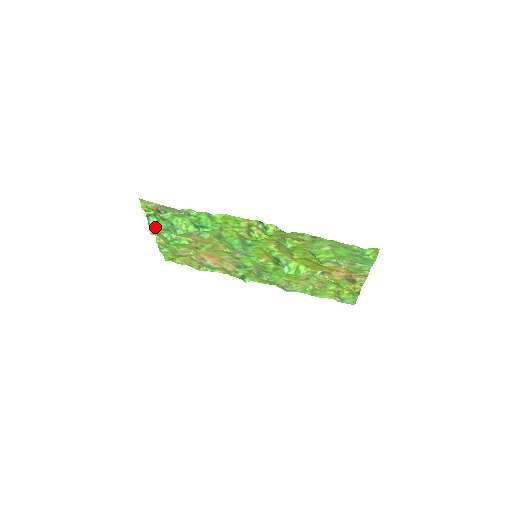
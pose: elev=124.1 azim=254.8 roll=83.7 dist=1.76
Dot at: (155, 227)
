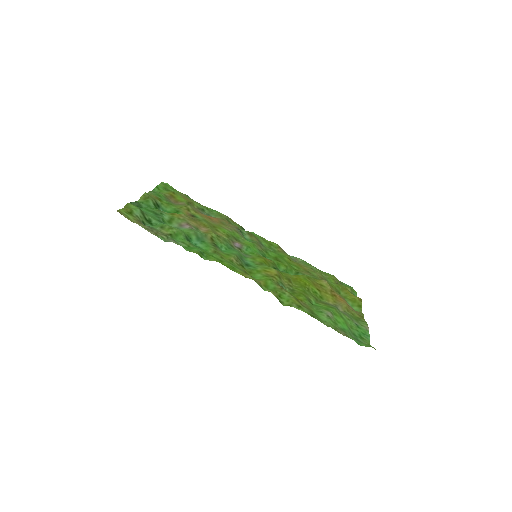
Dot at: (141, 208)
